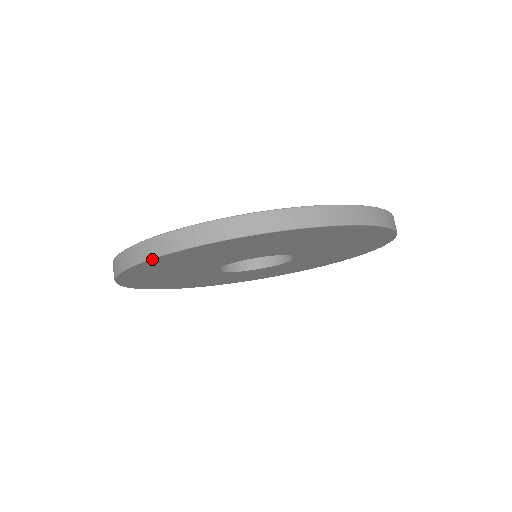
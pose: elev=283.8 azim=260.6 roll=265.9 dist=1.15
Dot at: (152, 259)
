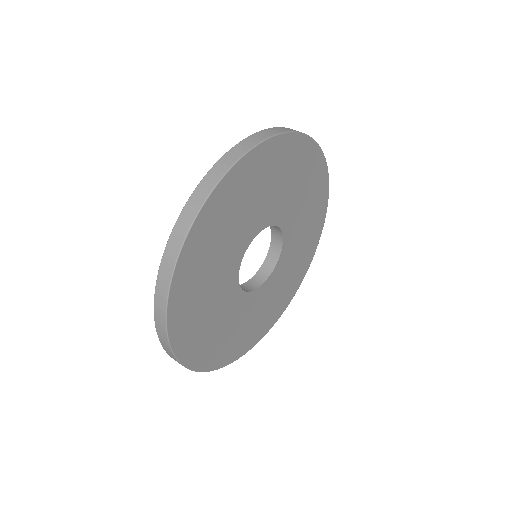
Dot at: (202, 208)
